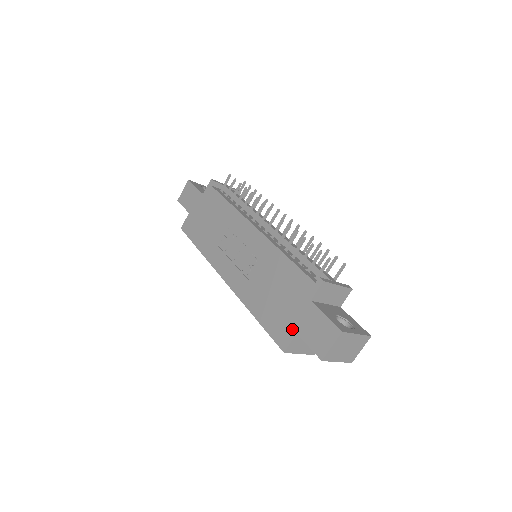
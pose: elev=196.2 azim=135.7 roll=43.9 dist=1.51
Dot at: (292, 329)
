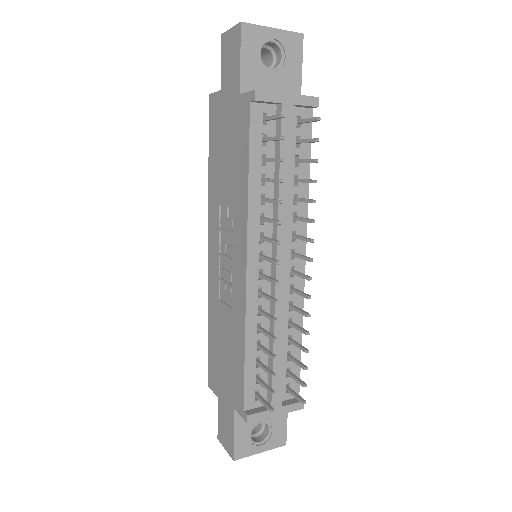
Dot at: (217, 390)
